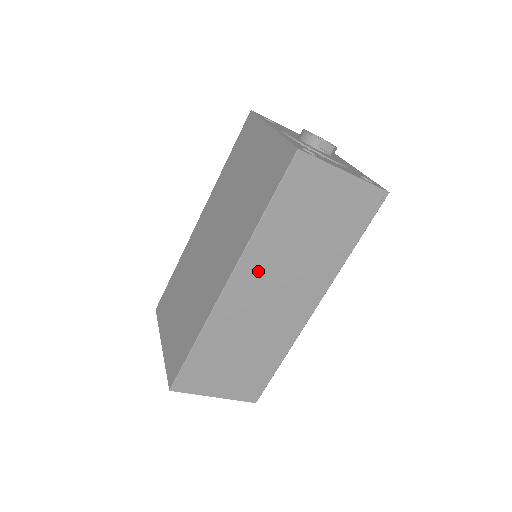
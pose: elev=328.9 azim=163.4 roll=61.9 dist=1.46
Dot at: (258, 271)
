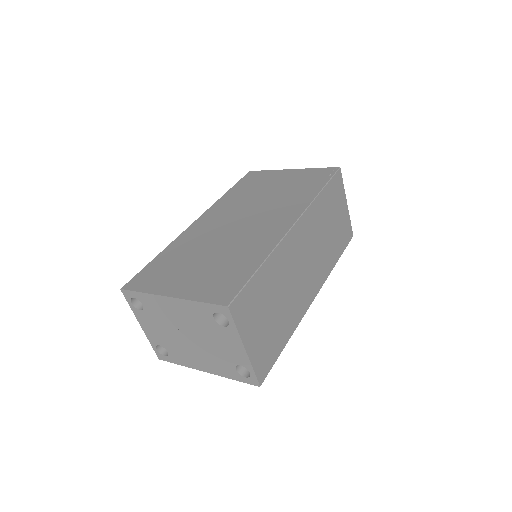
Dot at: (307, 231)
